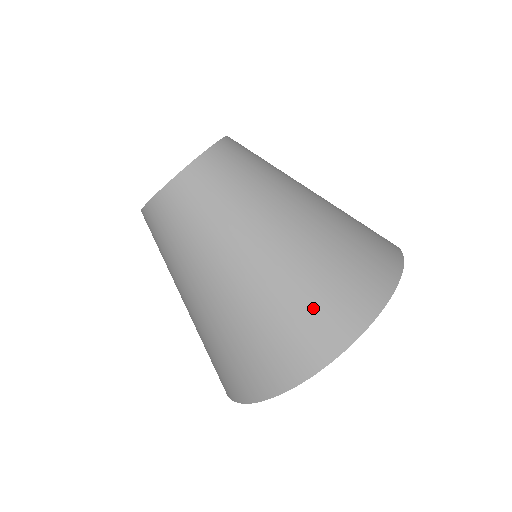
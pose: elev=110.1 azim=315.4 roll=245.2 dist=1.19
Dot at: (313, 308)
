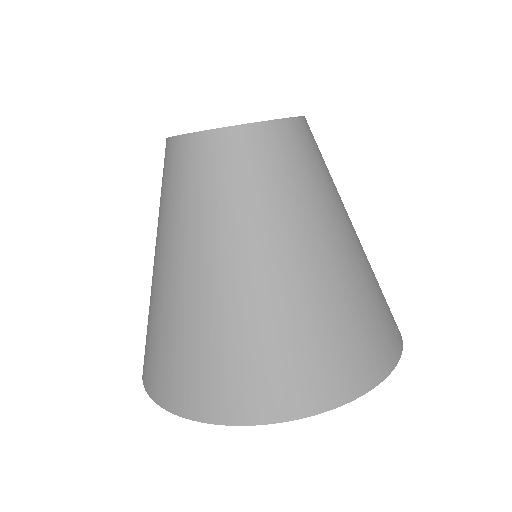
Dot at: (231, 363)
